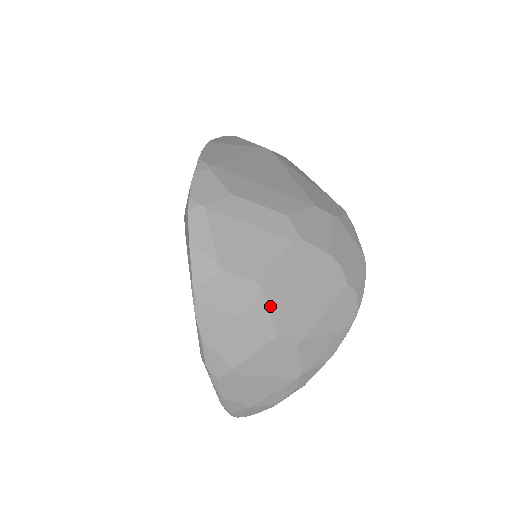
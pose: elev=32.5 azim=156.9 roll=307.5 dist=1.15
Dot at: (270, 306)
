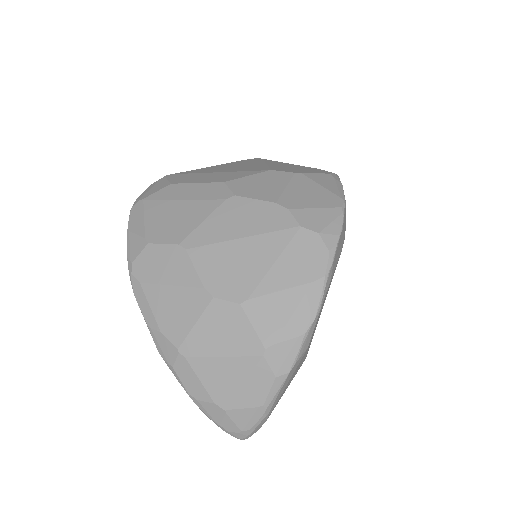
Dot at: (198, 266)
